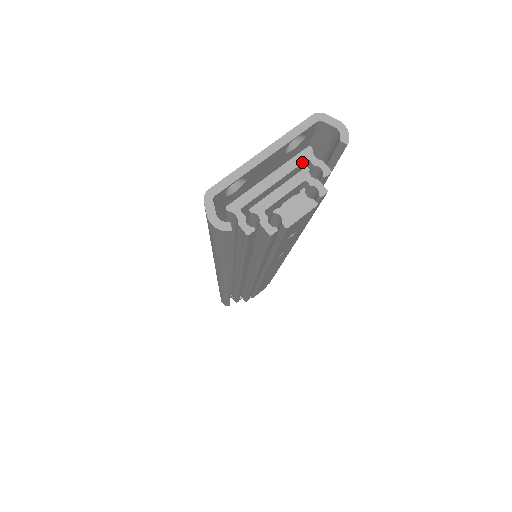
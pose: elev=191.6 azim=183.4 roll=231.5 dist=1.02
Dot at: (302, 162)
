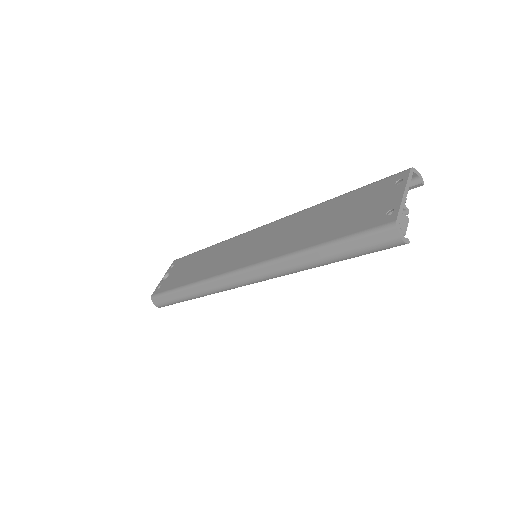
Dot at: occluded
